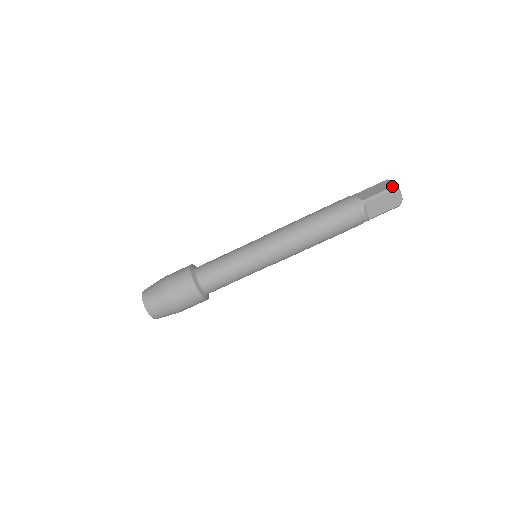
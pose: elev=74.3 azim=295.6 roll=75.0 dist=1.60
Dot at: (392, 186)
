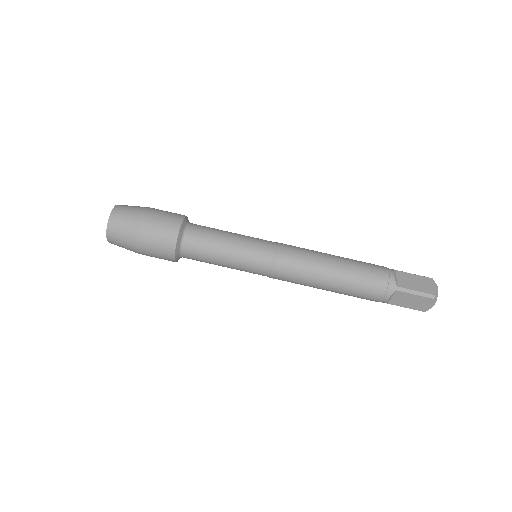
Dot at: (433, 294)
